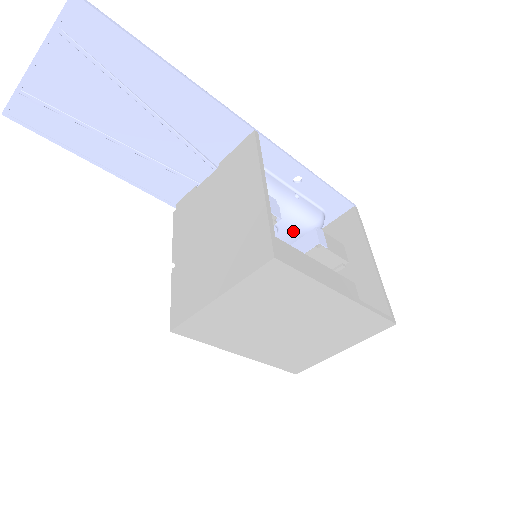
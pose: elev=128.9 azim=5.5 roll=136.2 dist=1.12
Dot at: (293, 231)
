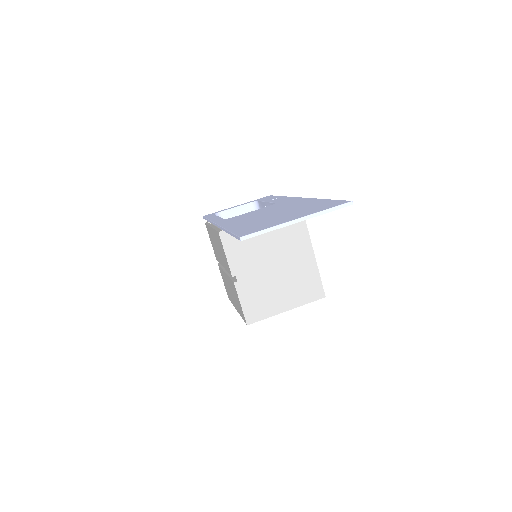
Dot at: occluded
